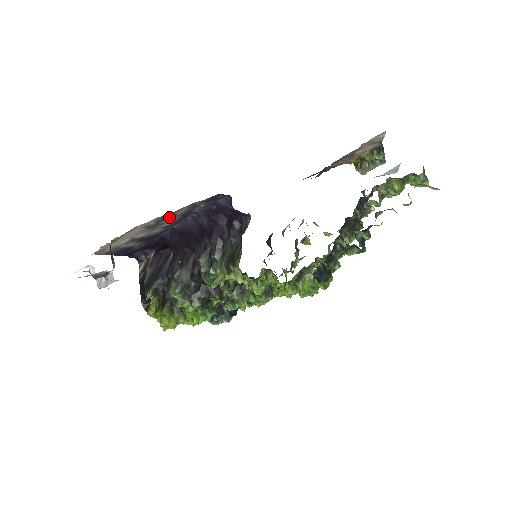
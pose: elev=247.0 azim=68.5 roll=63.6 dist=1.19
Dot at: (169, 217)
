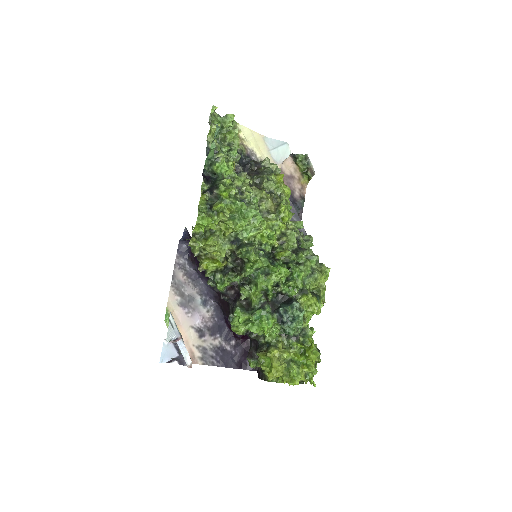
Dot at: (183, 287)
